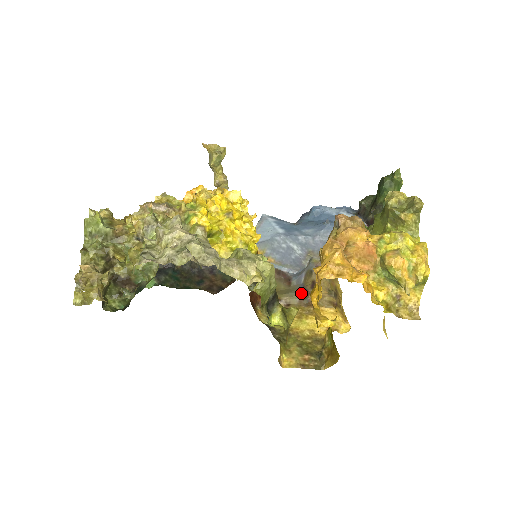
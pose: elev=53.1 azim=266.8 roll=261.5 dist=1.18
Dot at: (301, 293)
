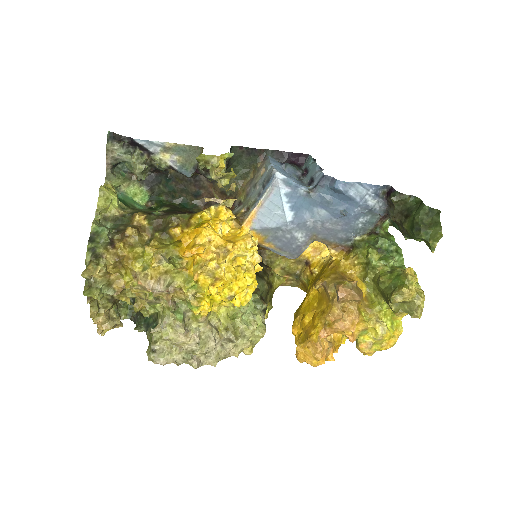
Dot at: occluded
